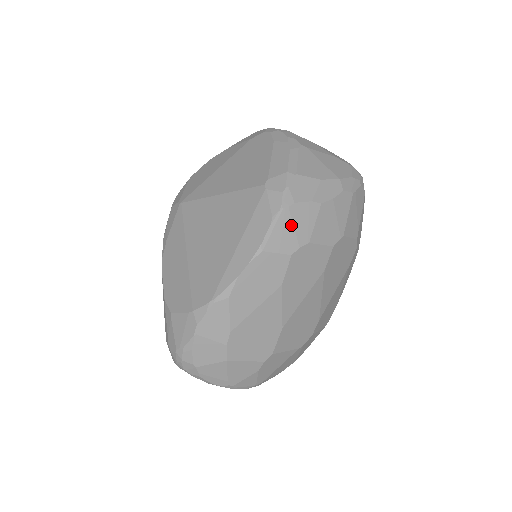
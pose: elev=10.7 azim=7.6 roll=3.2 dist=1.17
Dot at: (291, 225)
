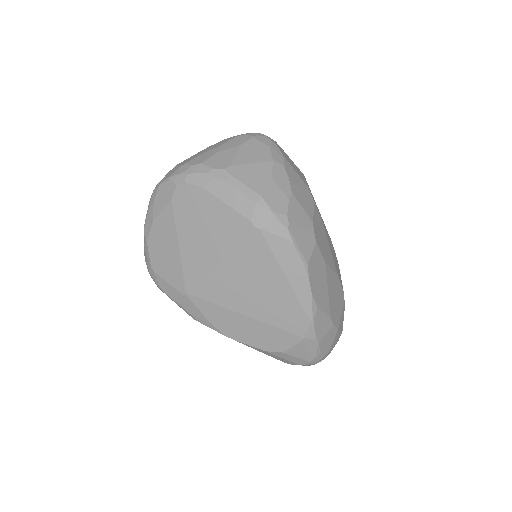
Dot at: (300, 229)
